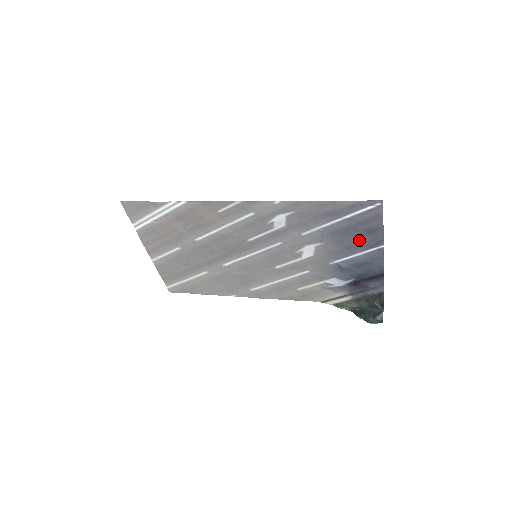
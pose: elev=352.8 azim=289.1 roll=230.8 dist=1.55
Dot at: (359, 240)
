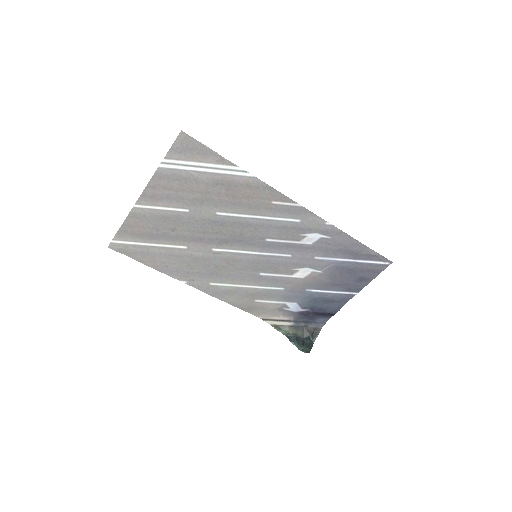
Dot at: (348, 282)
